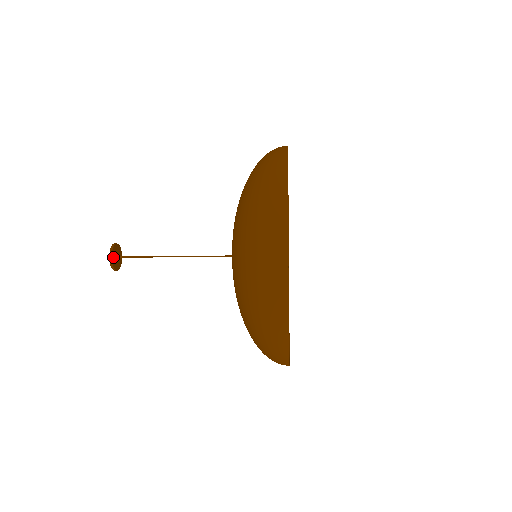
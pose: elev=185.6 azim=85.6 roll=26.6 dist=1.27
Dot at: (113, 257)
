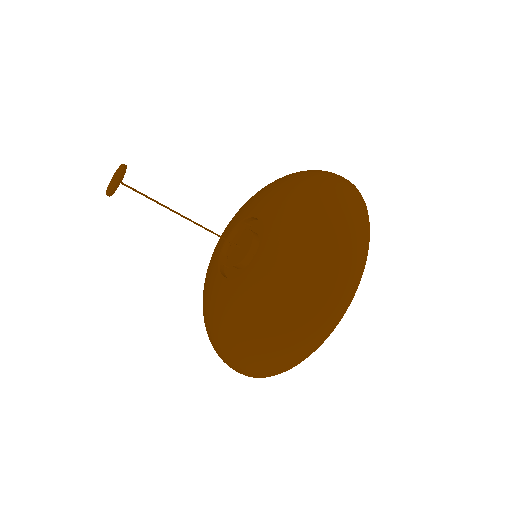
Dot at: (123, 173)
